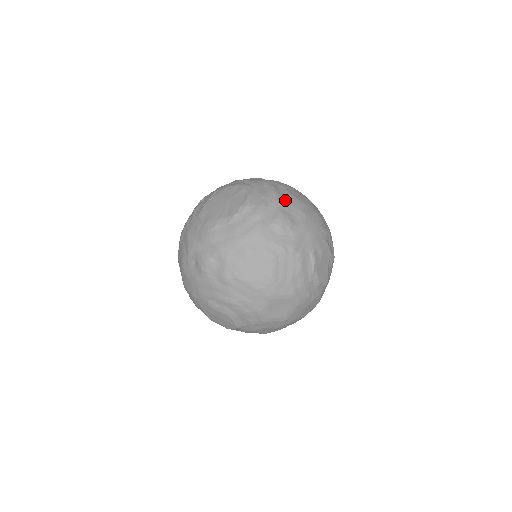
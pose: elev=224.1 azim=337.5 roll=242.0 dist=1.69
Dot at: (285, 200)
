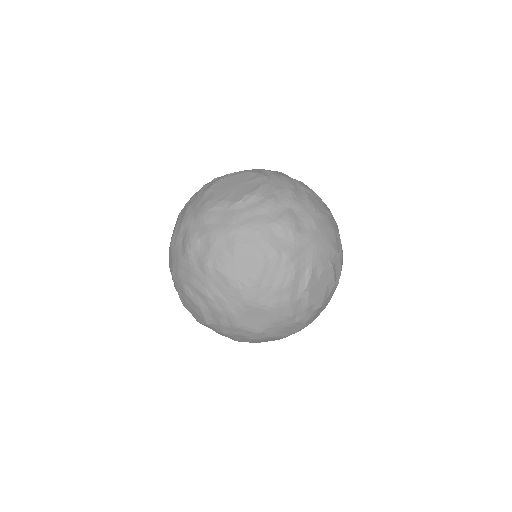
Dot at: (299, 203)
